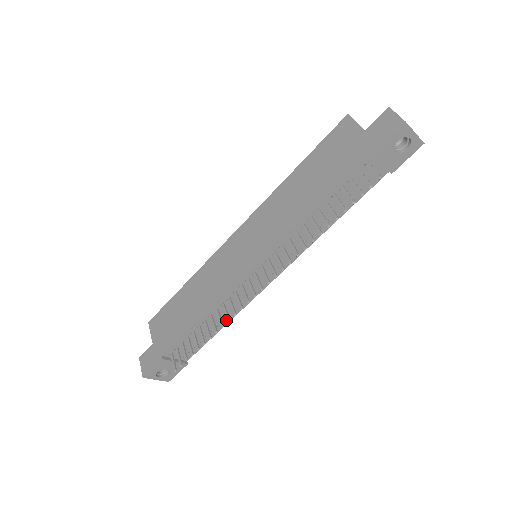
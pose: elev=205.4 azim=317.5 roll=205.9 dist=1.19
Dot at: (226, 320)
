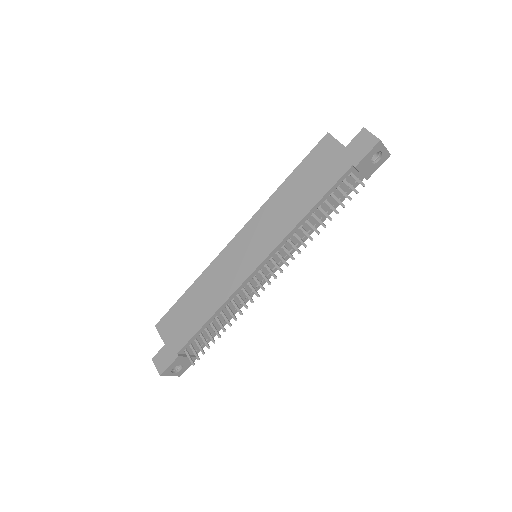
Dot at: occluded
